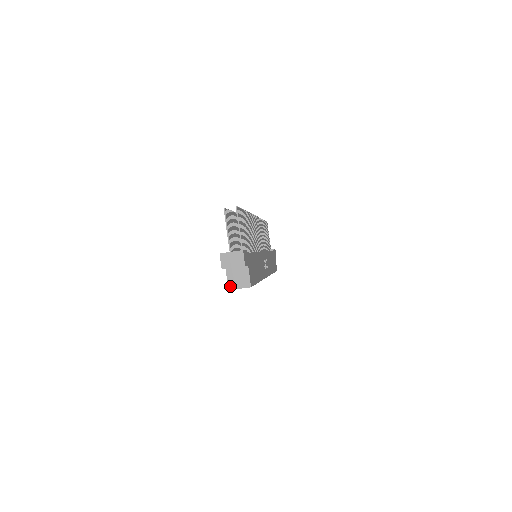
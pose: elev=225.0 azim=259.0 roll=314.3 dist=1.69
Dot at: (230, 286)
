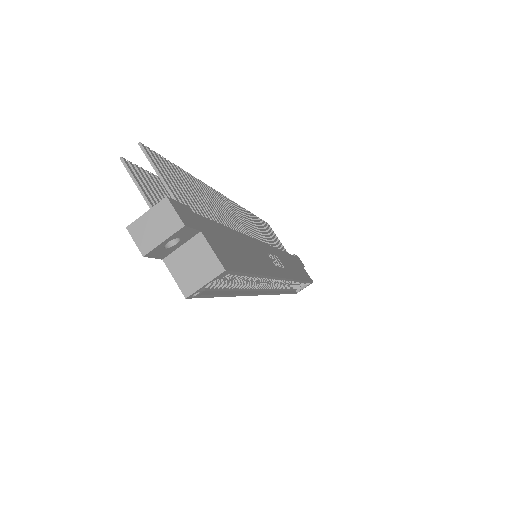
Dot at: (185, 289)
